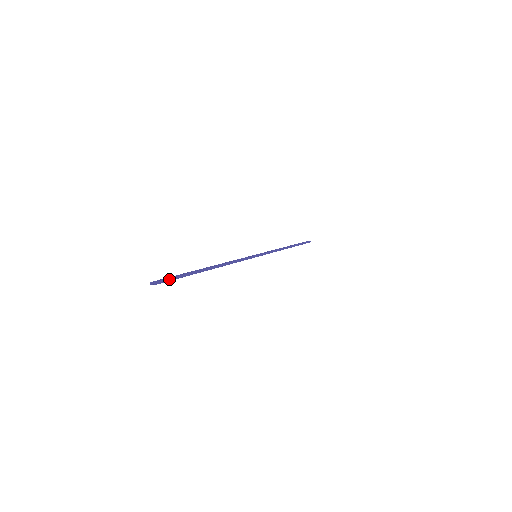
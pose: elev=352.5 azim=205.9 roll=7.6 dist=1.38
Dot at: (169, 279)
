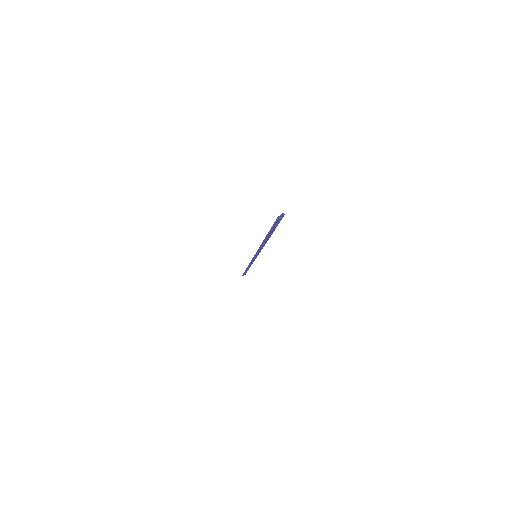
Dot at: occluded
